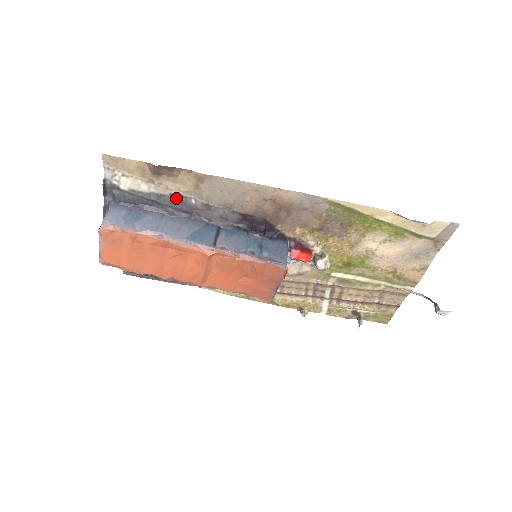
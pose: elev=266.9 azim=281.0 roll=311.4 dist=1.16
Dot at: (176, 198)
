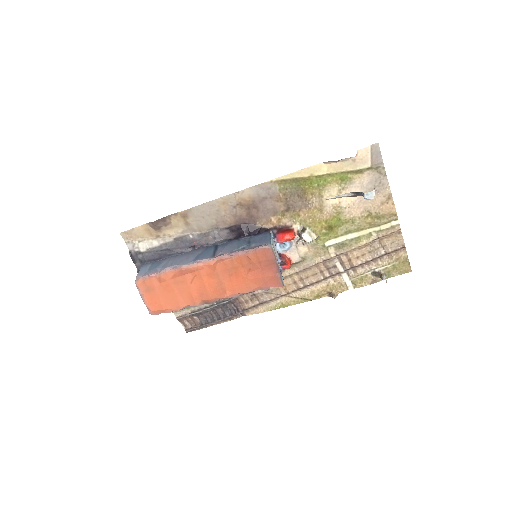
Dot at: (179, 240)
